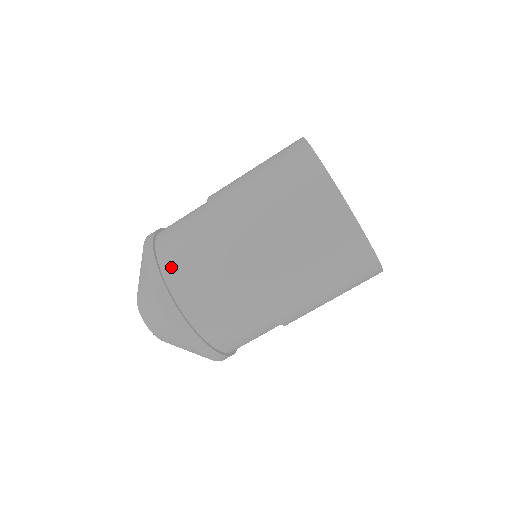
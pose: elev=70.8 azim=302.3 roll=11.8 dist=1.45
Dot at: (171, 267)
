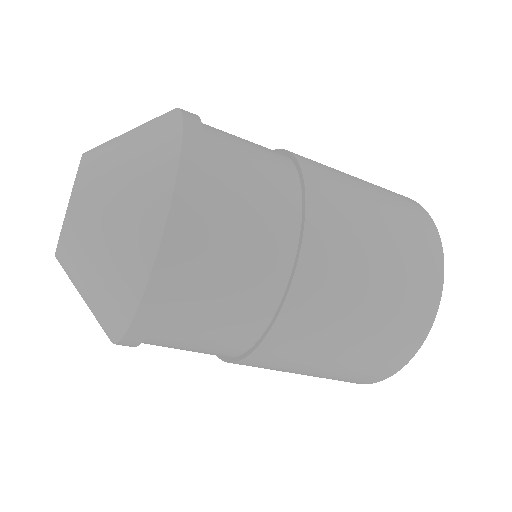
Dot at: (204, 246)
